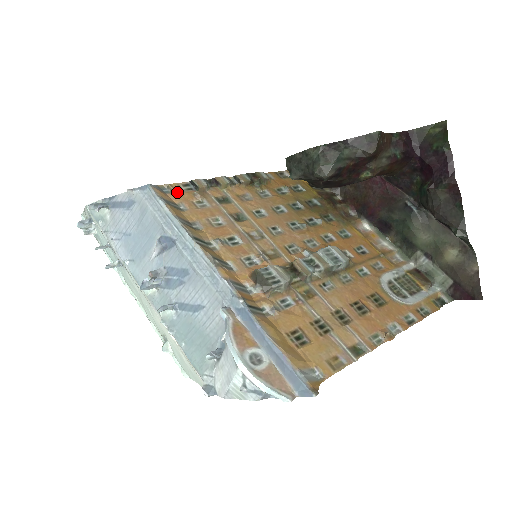
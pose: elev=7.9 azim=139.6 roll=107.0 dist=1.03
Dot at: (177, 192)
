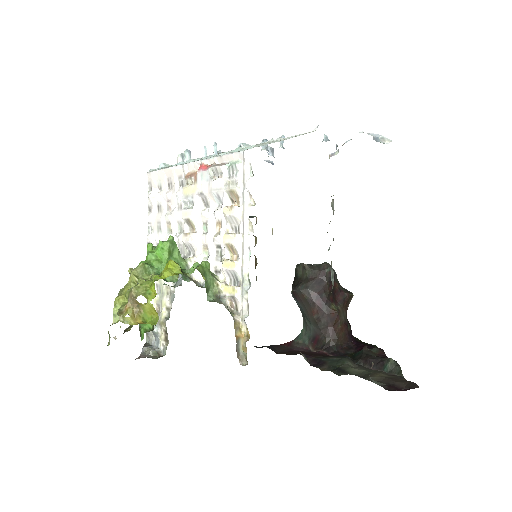
Dot at: occluded
